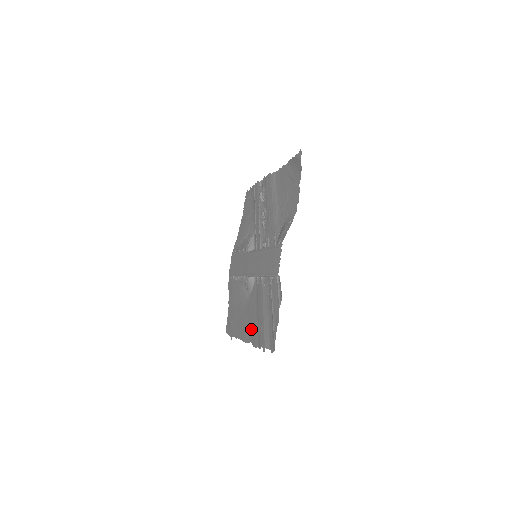
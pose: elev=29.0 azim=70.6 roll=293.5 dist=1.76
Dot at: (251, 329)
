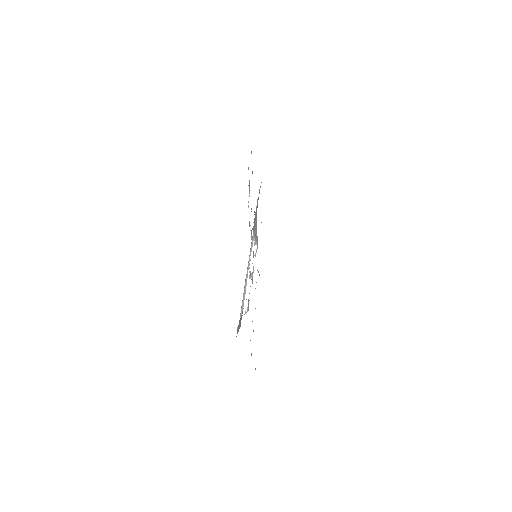
Dot at: occluded
